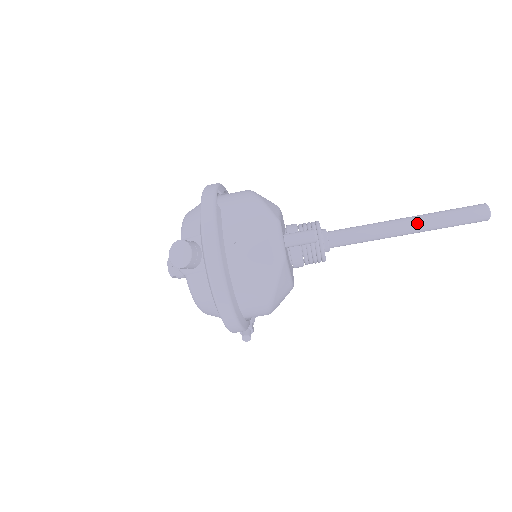
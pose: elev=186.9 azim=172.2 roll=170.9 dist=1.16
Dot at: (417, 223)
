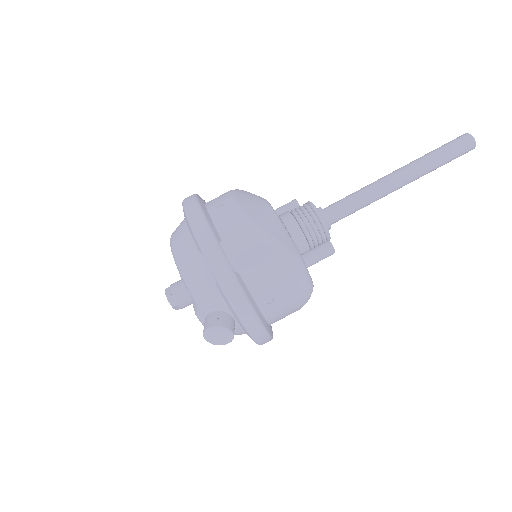
Dot at: (411, 179)
